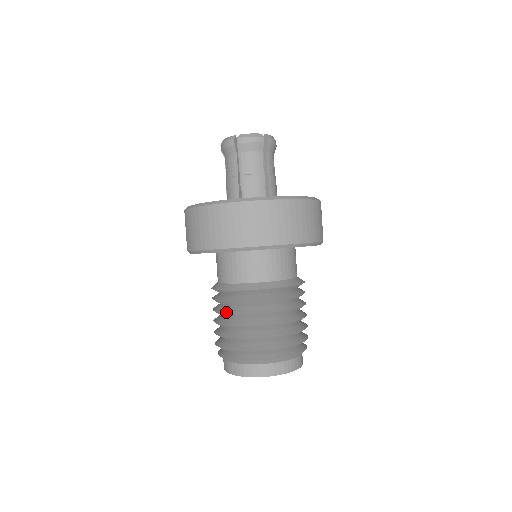
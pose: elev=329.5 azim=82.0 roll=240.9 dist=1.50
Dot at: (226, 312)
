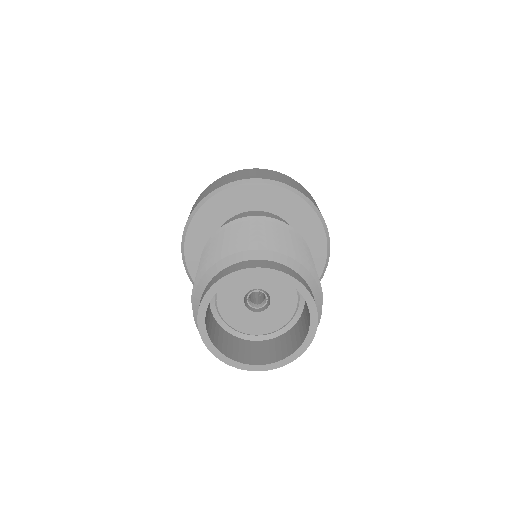
Dot at: (211, 245)
